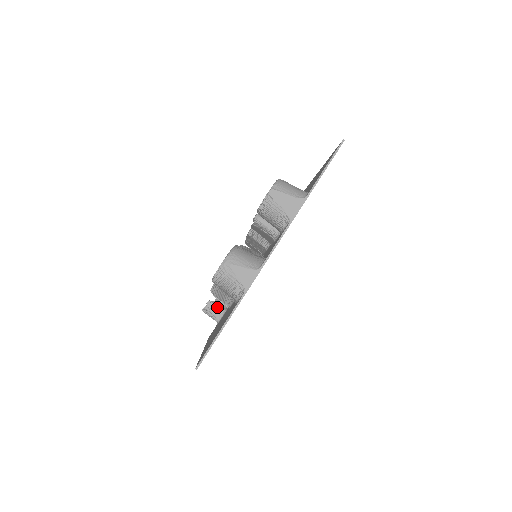
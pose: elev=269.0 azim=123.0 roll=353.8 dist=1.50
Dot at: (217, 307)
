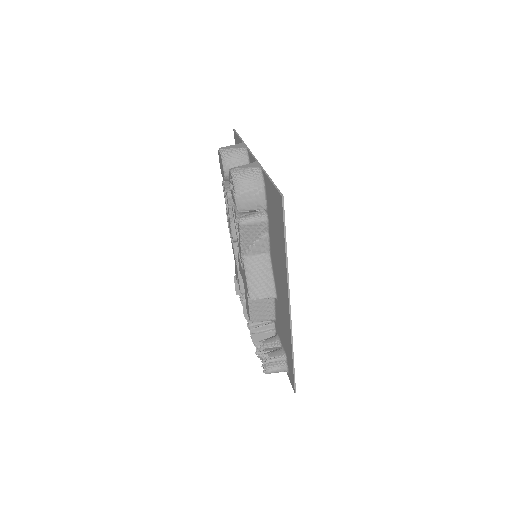
Dot at: (272, 351)
